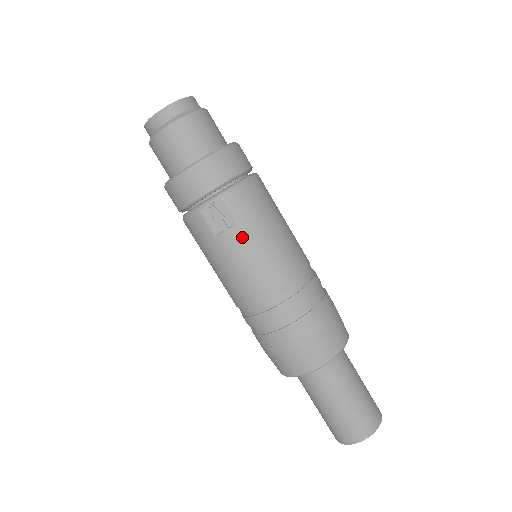
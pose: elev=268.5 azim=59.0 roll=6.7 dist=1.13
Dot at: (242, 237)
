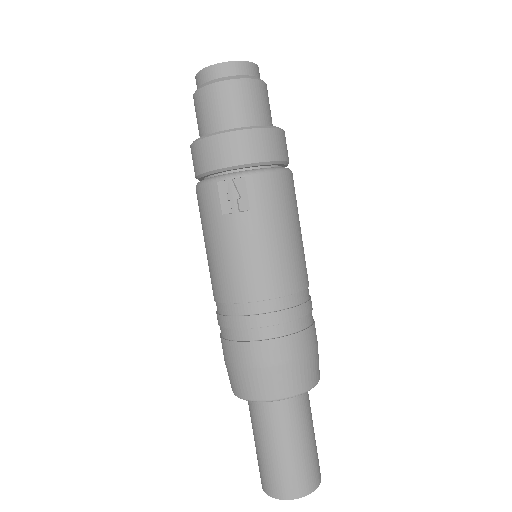
Dot at: (250, 227)
